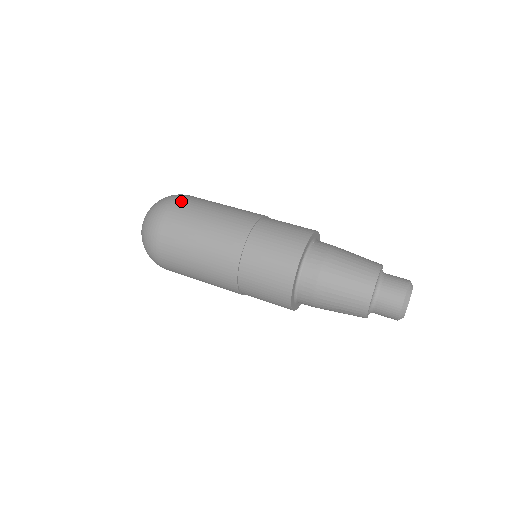
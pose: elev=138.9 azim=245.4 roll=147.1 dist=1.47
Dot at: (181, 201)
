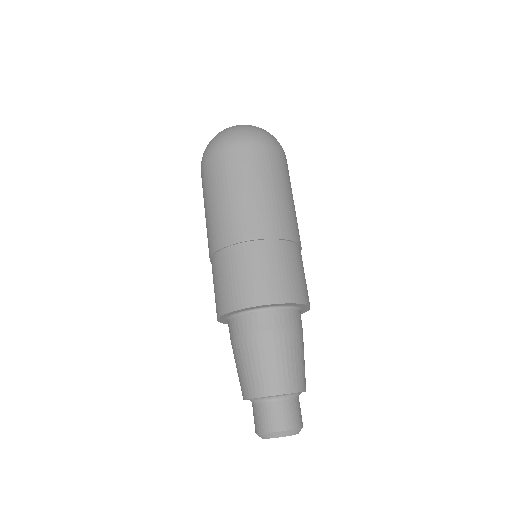
Dot at: (215, 159)
